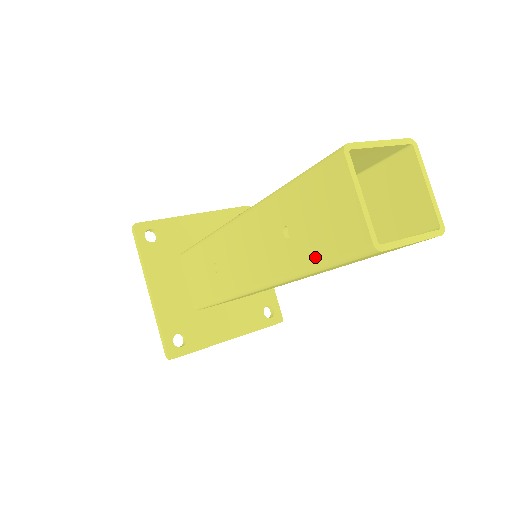
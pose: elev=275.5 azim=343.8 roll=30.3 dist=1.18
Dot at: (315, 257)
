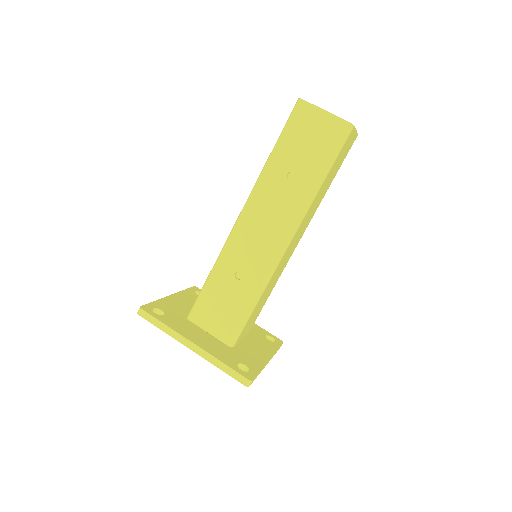
Dot at: (320, 167)
